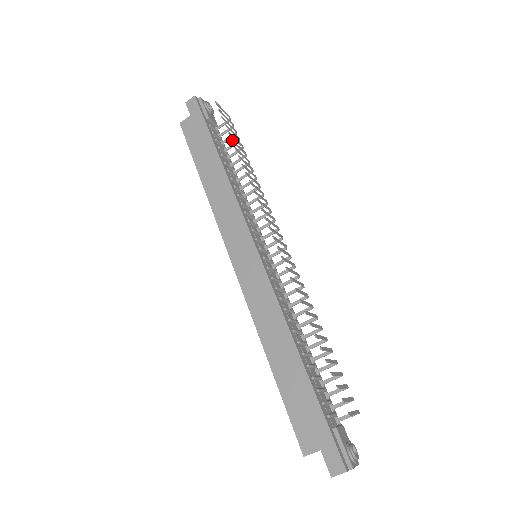
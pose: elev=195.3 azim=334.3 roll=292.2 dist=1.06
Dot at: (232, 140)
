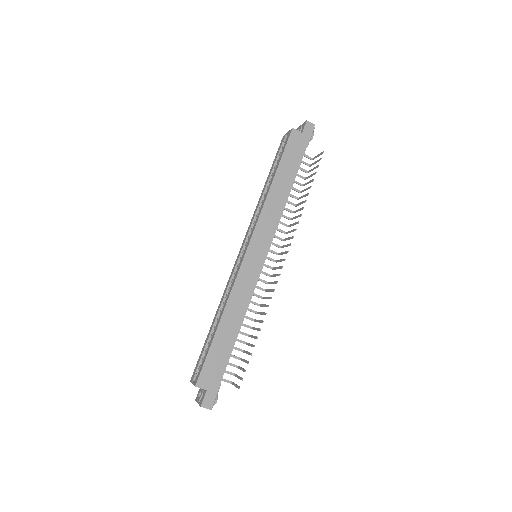
Dot at: occluded
